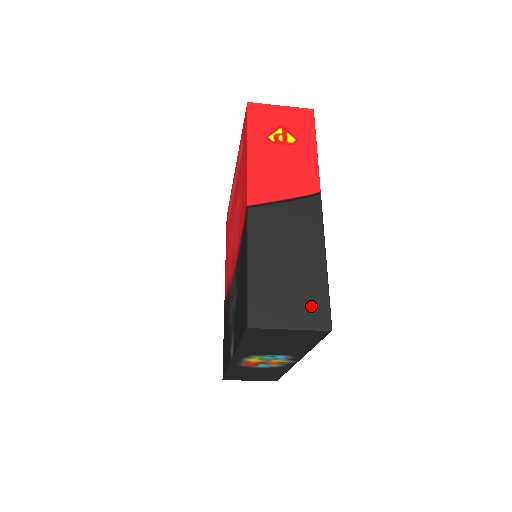
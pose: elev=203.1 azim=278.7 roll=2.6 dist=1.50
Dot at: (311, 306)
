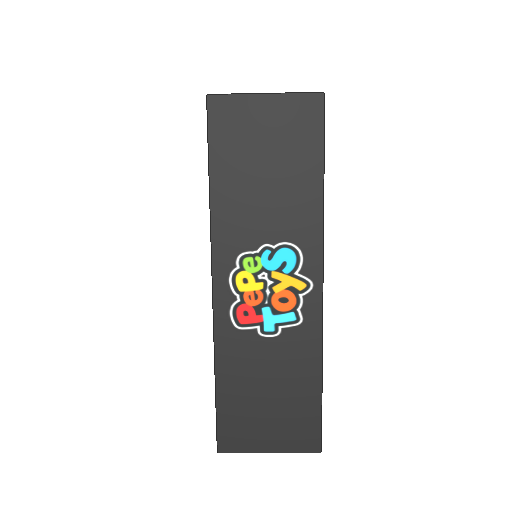
Dot at: occluded
